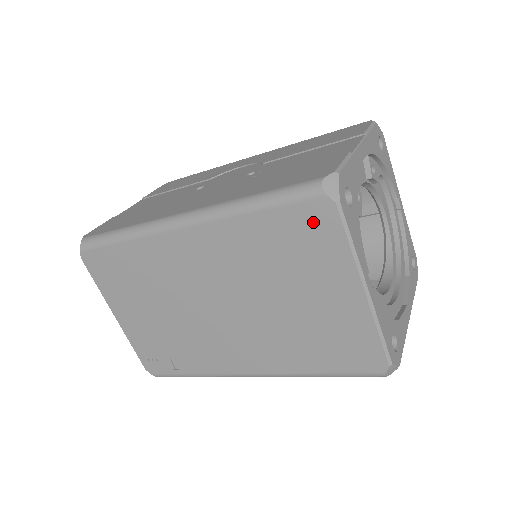
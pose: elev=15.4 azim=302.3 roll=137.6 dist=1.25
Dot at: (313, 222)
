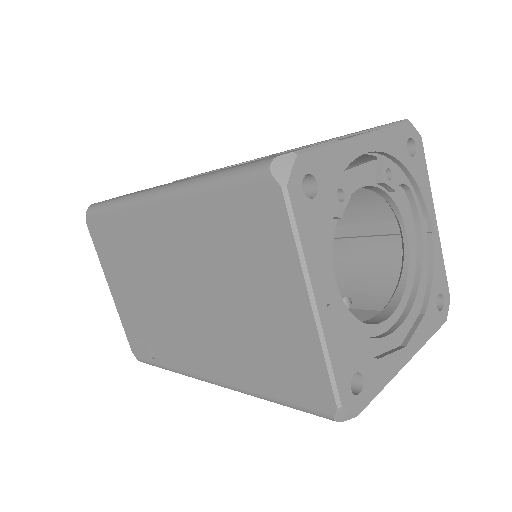
Dot at: (261, 209)
